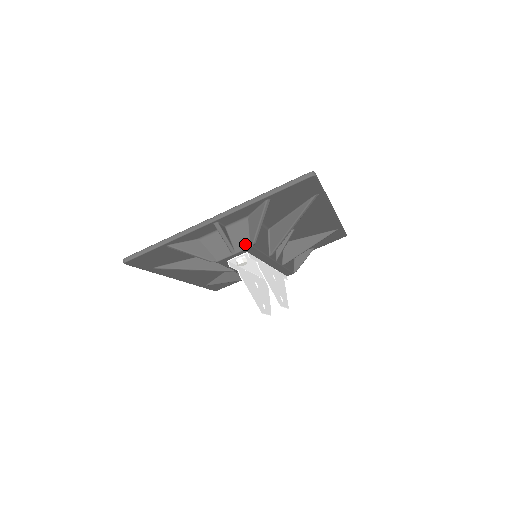
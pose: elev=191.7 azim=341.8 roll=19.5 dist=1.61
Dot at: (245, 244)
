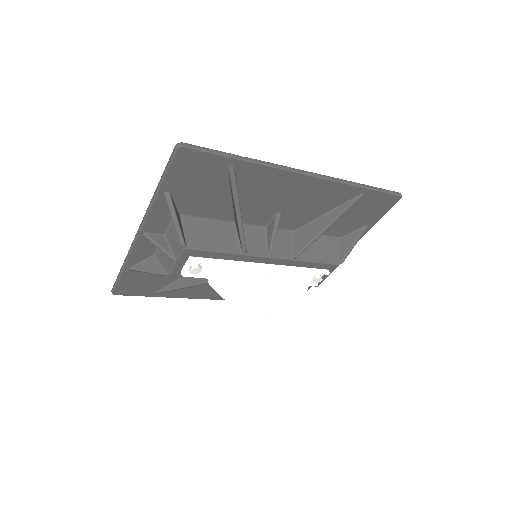
Dot at: (179, 248)
